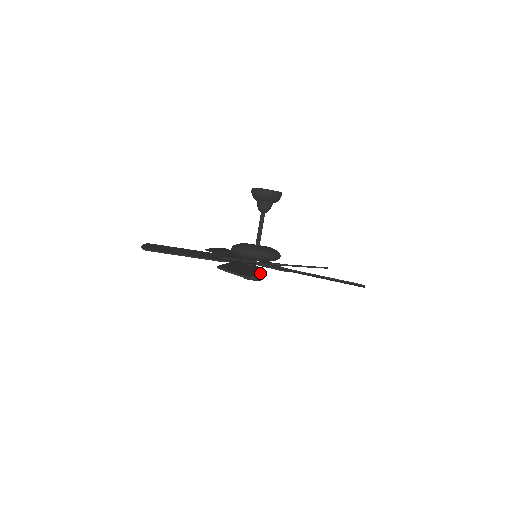
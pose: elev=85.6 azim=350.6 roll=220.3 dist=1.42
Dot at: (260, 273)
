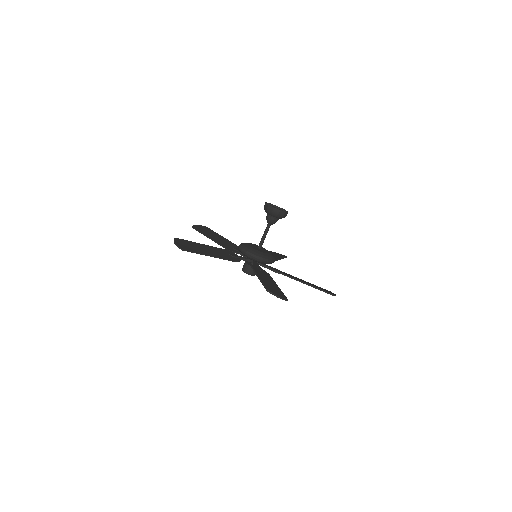
Dot at: occluded
